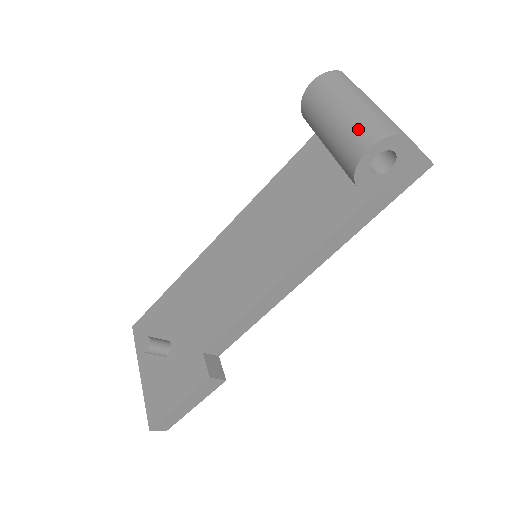
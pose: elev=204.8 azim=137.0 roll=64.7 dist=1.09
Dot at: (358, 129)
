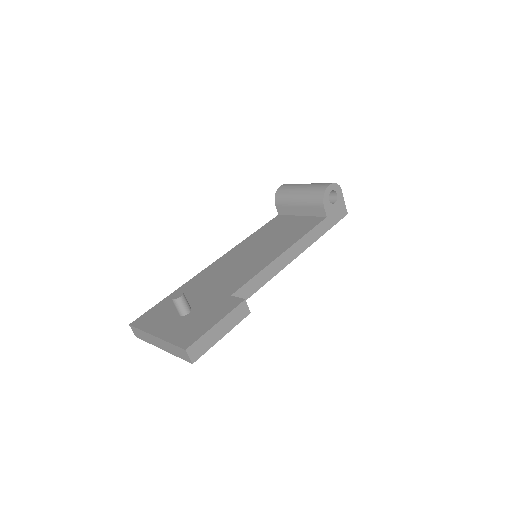
Dot at: (320, 184)
